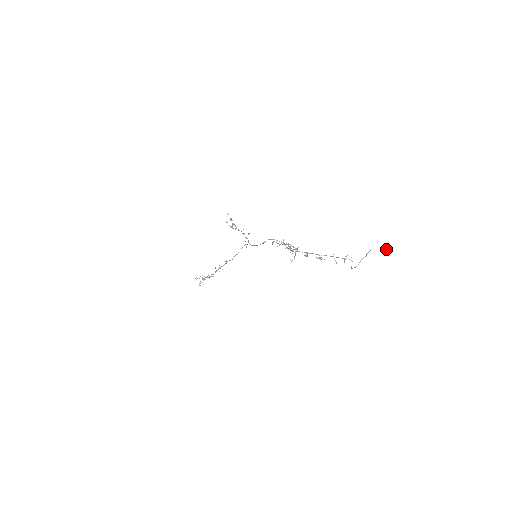
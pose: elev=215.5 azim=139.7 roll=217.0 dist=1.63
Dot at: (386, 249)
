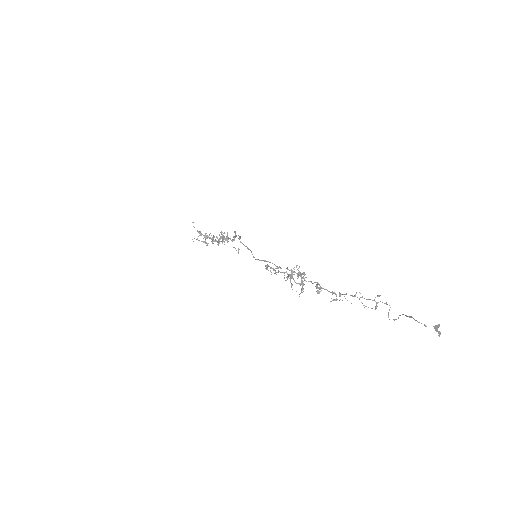
Dot at: occluded
